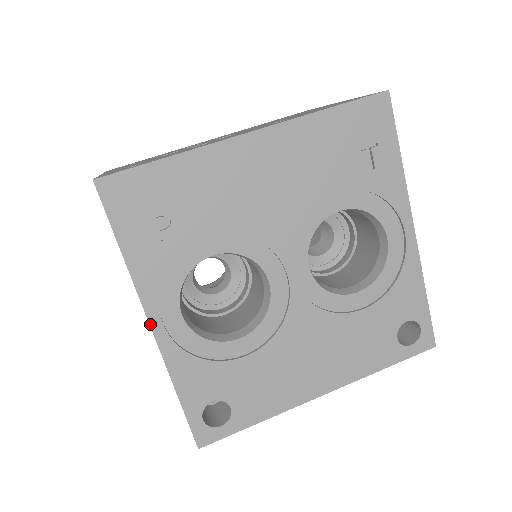
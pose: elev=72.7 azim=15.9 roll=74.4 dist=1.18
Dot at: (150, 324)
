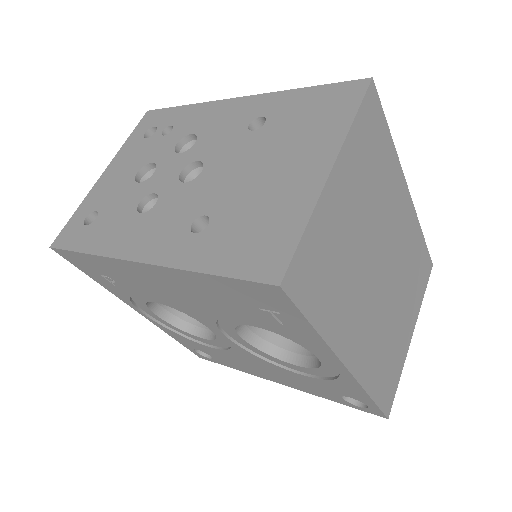
Dot at: (137, 311)
